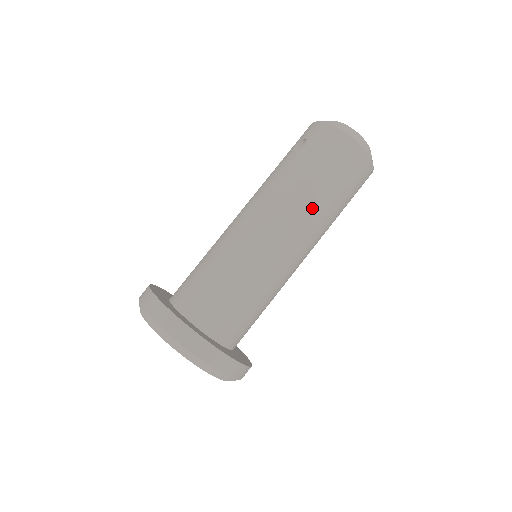
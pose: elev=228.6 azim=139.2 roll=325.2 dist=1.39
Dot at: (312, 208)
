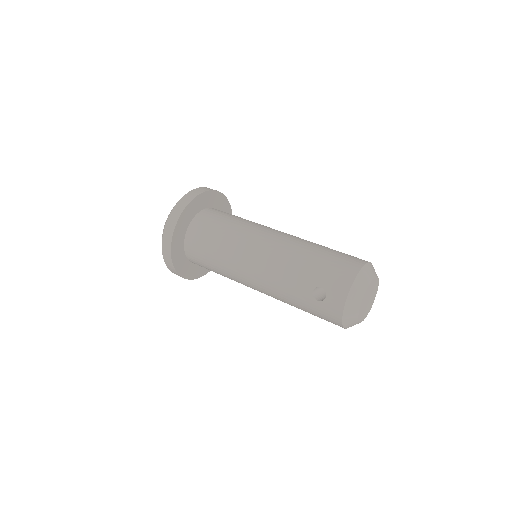
Dot at: occluded
